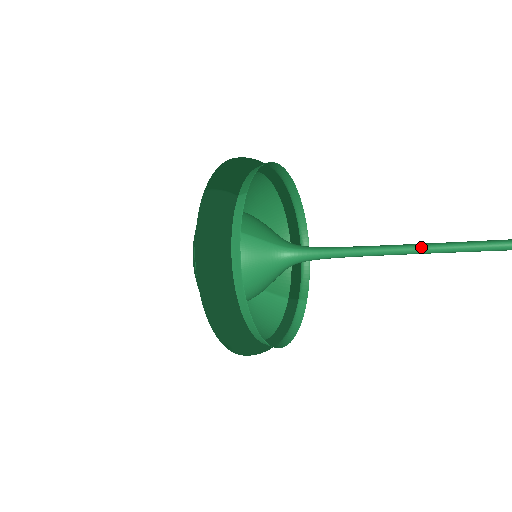
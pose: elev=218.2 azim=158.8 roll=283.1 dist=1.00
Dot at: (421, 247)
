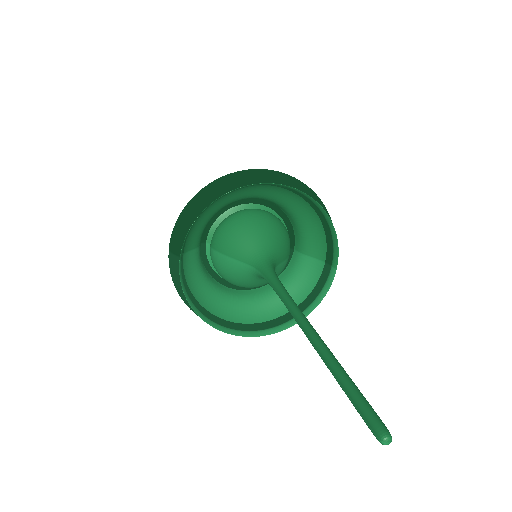
Dot at: (298, 324)
